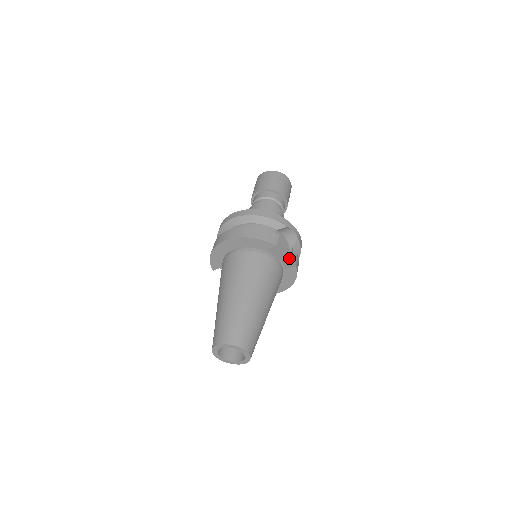
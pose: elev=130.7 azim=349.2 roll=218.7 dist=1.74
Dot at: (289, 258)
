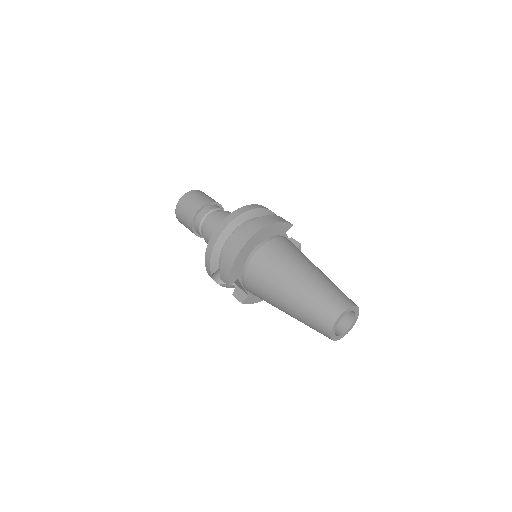
Dot at: occluded
